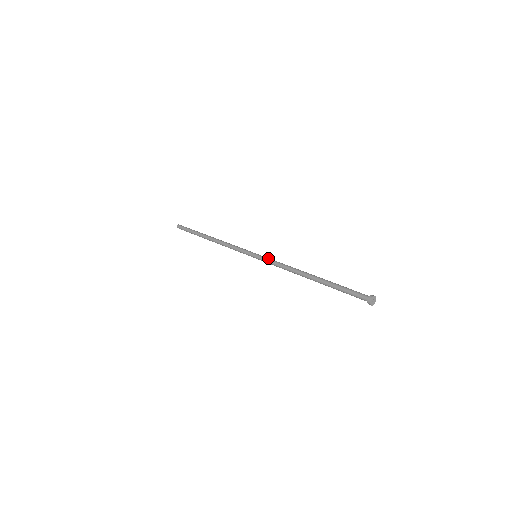
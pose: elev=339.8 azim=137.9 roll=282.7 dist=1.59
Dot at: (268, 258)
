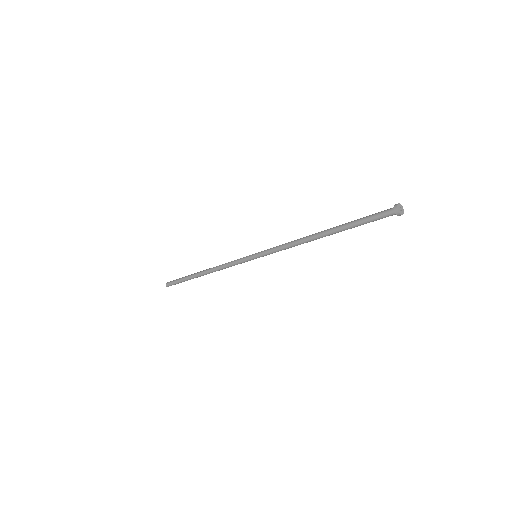
Dot at: (271, 248)
